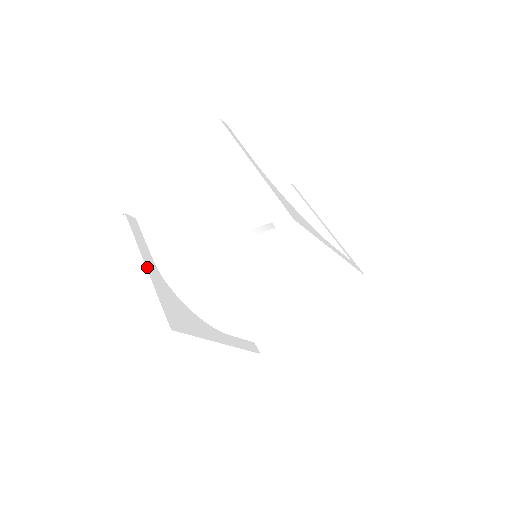
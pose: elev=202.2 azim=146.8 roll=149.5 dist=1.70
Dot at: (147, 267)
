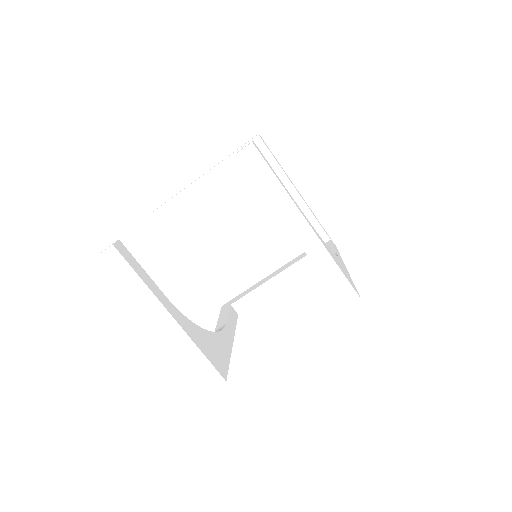
Dot at: (174, 317)
